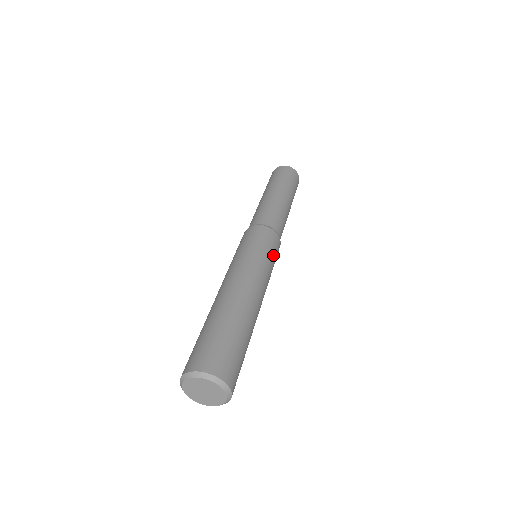
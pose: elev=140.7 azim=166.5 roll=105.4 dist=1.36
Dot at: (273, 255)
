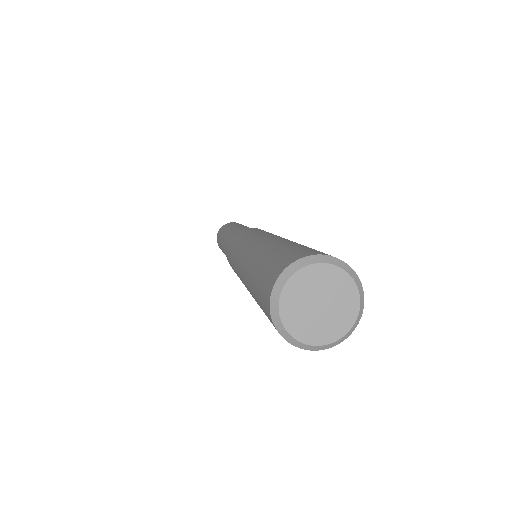
Dot at: occluded
